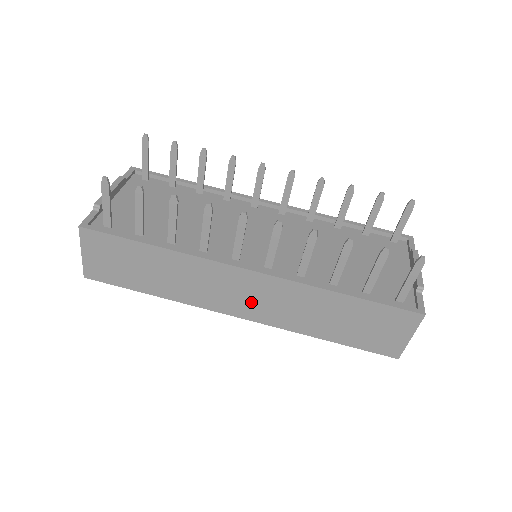
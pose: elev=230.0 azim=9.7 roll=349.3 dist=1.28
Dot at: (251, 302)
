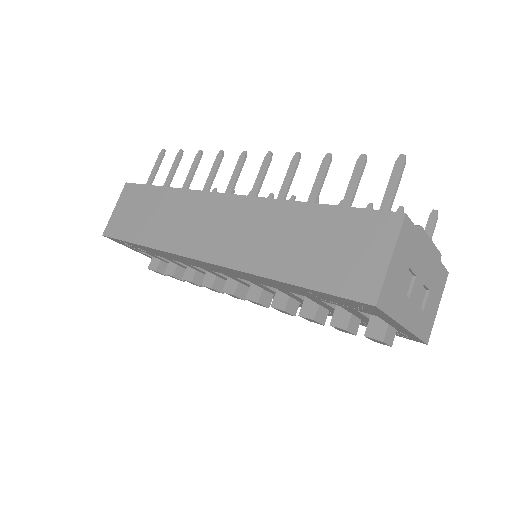
Dot at: (219, 235)
